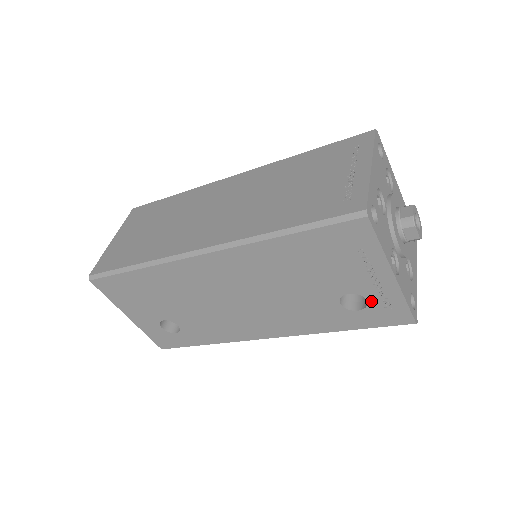
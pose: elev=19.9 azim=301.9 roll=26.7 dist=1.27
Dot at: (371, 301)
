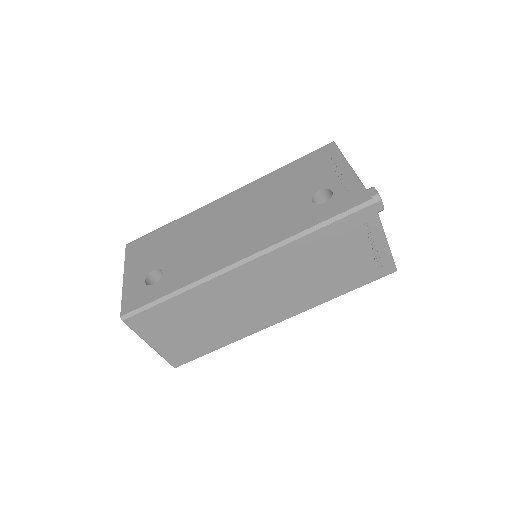
Dot at: (336, 191)
